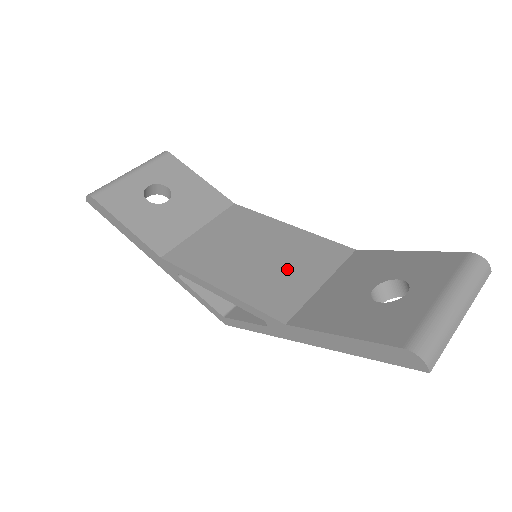
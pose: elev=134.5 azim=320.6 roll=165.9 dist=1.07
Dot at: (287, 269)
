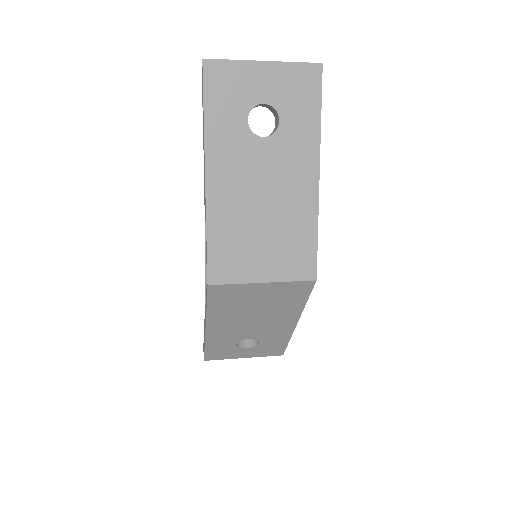
Dot at: occluded
